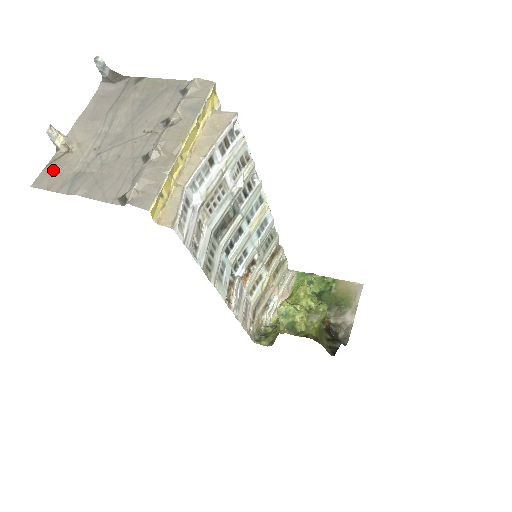
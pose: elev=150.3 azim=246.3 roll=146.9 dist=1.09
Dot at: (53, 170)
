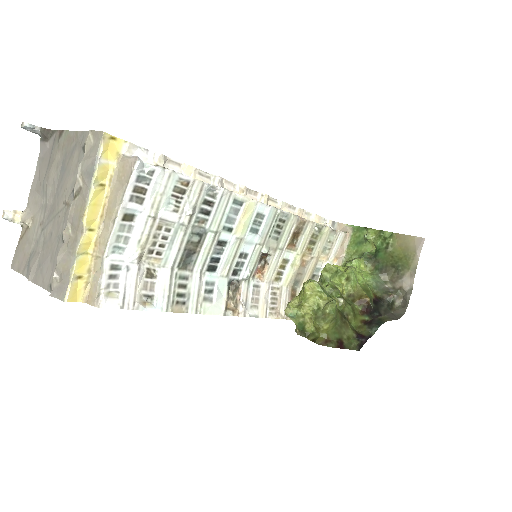
Dot at: (20, 249)
